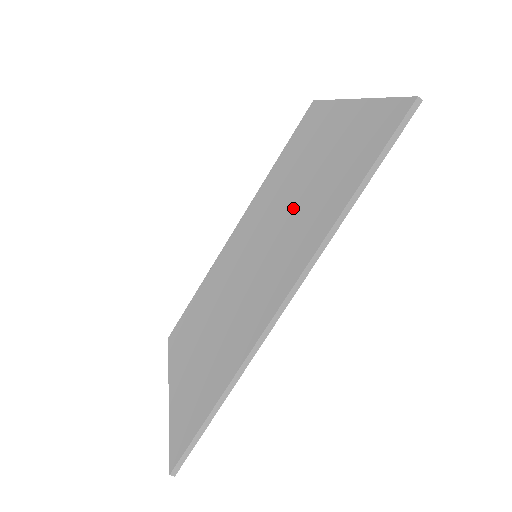
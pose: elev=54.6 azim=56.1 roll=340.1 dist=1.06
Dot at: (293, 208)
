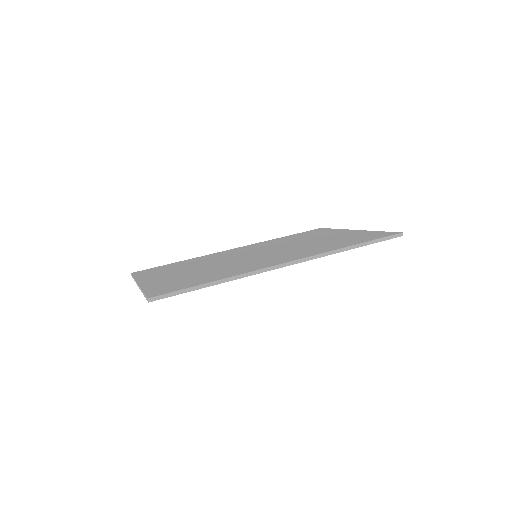
Dot at: (299, 246)
